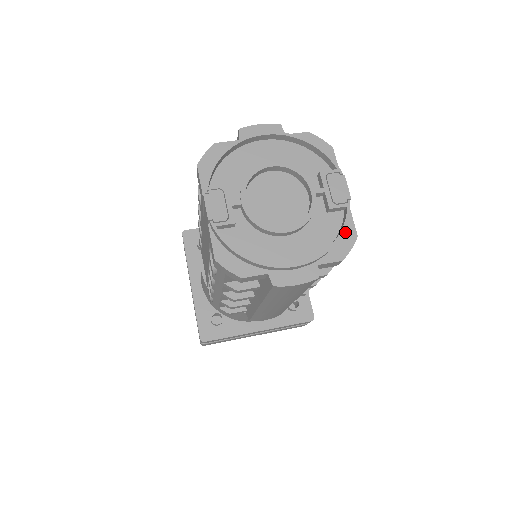
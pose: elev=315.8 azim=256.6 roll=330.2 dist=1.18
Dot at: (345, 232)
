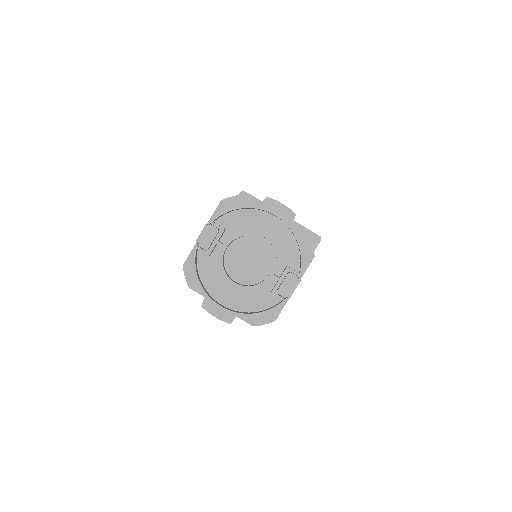
Dot at: (270, 312)
